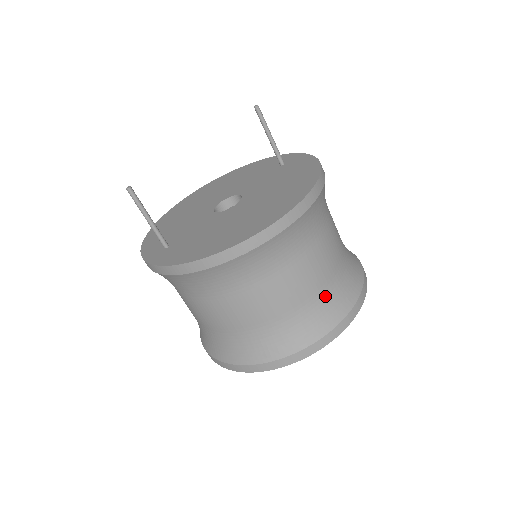
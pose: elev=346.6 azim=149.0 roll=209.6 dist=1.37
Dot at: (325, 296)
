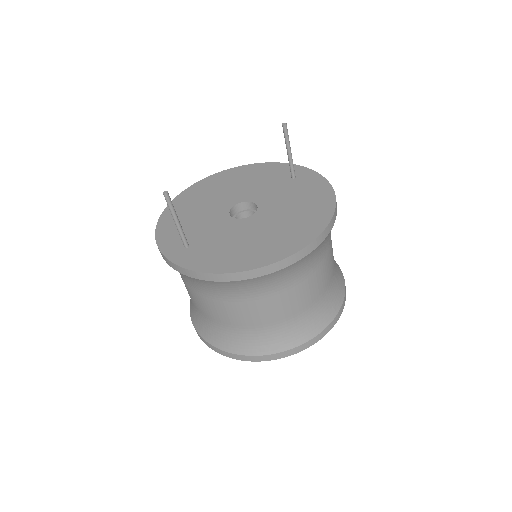
Dot at: (318, 306)
